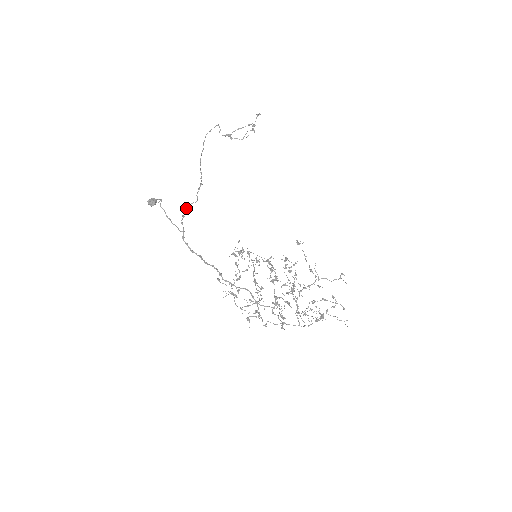
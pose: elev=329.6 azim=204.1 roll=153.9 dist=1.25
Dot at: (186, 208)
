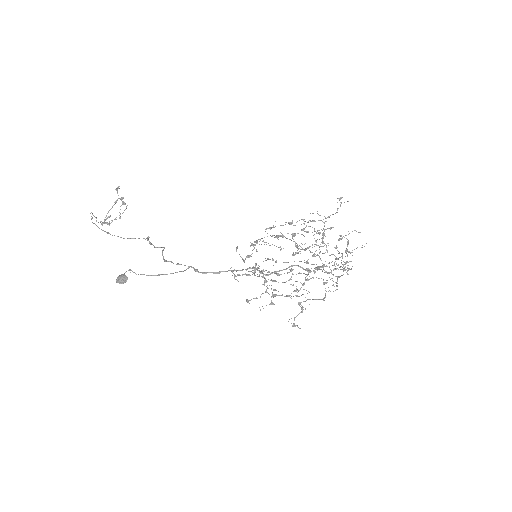
Dot at: occluded
